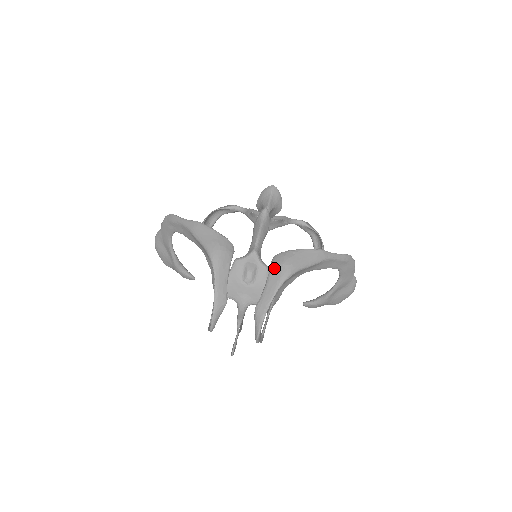
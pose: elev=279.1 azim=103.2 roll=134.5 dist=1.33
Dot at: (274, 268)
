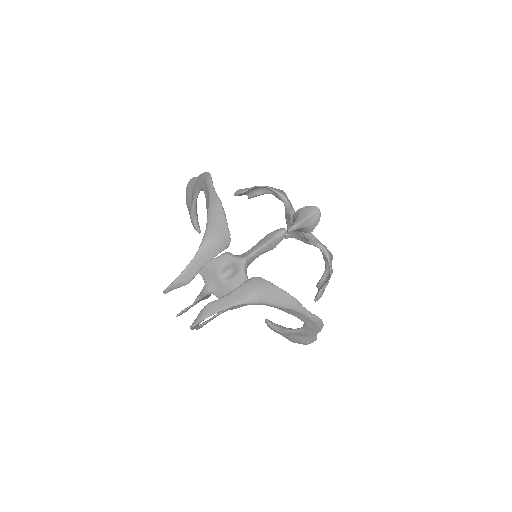
Dot at: (245, 286)
